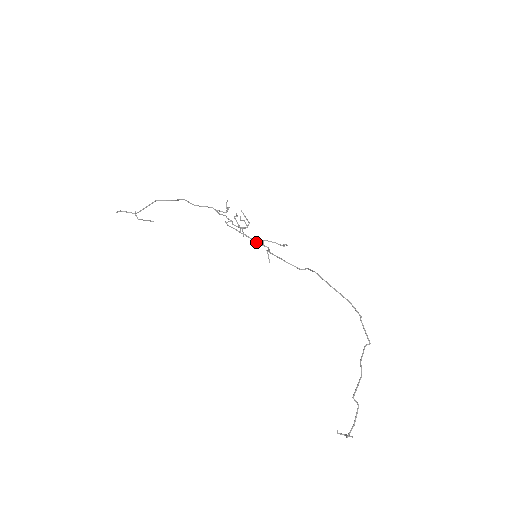
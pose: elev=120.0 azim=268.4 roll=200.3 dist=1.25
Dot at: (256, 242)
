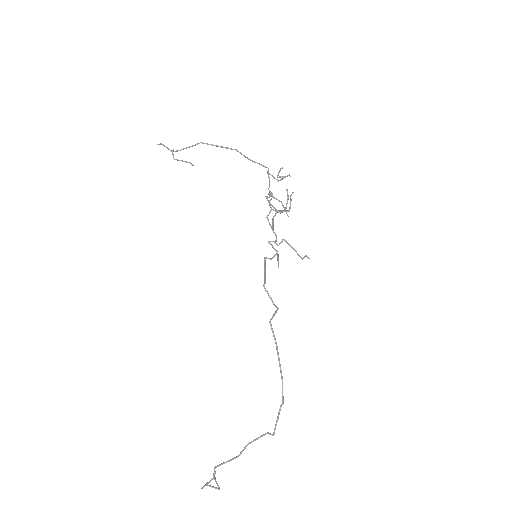
Dot at: occluded
